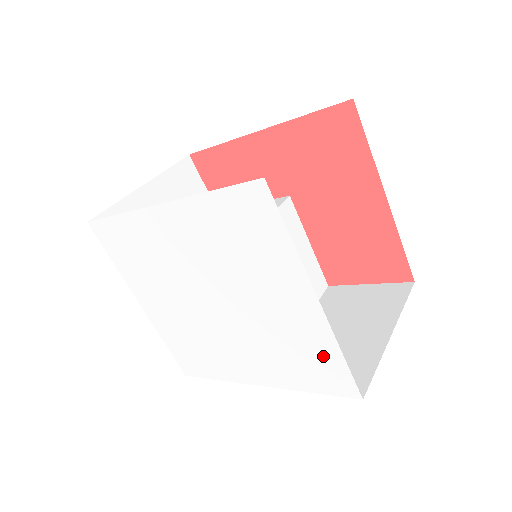
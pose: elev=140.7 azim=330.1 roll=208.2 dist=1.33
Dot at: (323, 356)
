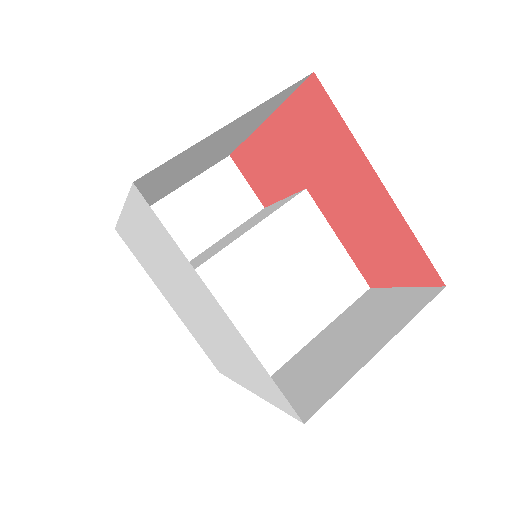
Dot at: (258, 368)
